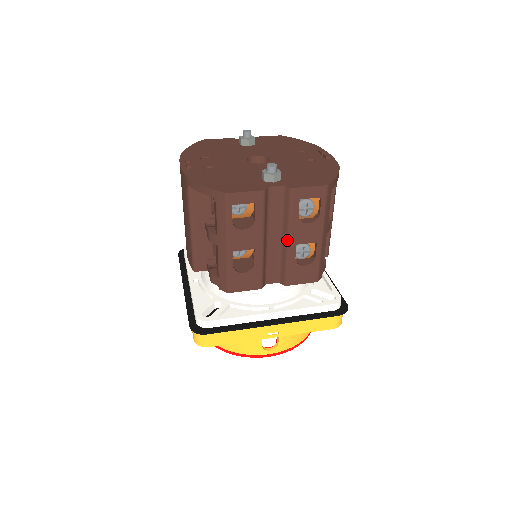
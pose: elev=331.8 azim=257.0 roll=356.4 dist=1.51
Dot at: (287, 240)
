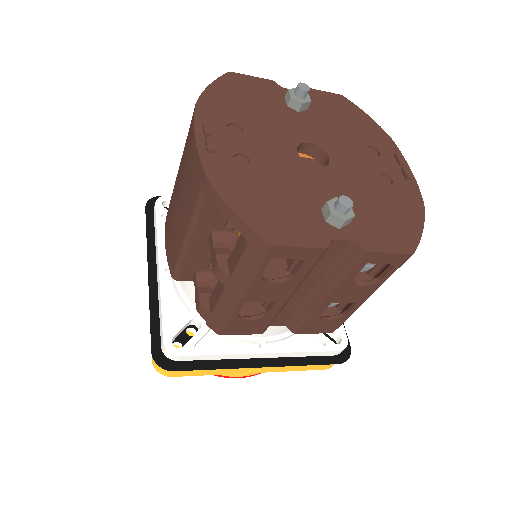
Dot at: (322, 297)
